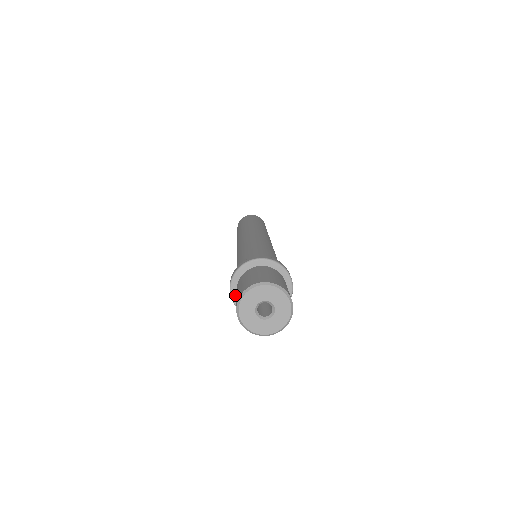
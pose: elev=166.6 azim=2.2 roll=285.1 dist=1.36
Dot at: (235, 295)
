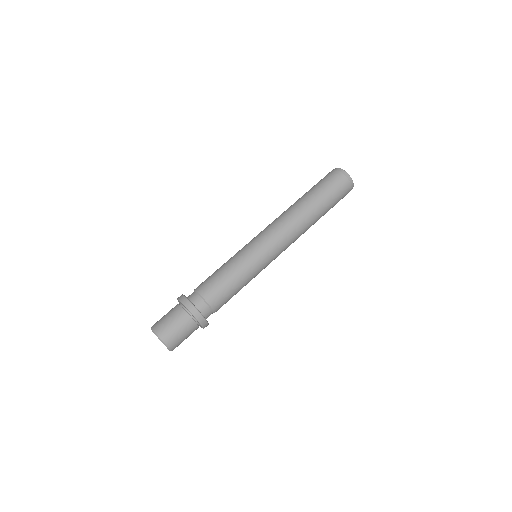
Dot at: occluded
